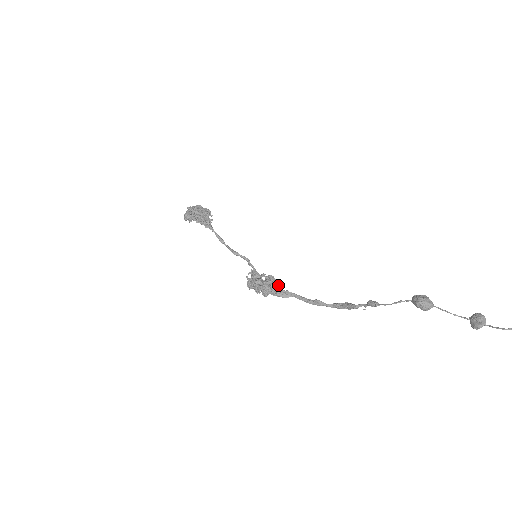
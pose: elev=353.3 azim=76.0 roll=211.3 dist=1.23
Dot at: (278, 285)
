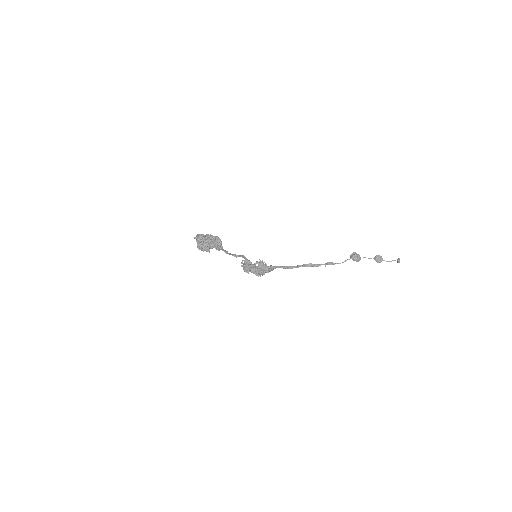
Dot at: occluded
